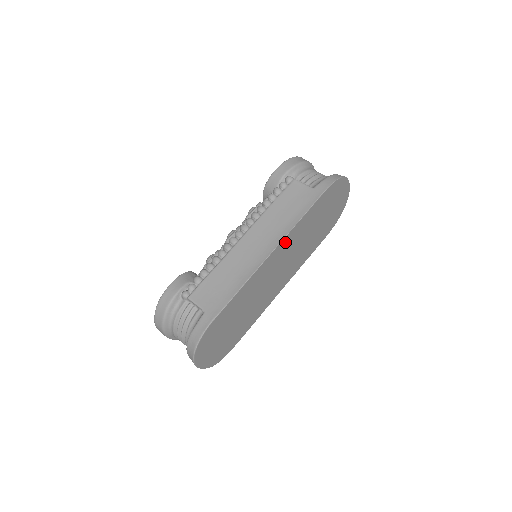
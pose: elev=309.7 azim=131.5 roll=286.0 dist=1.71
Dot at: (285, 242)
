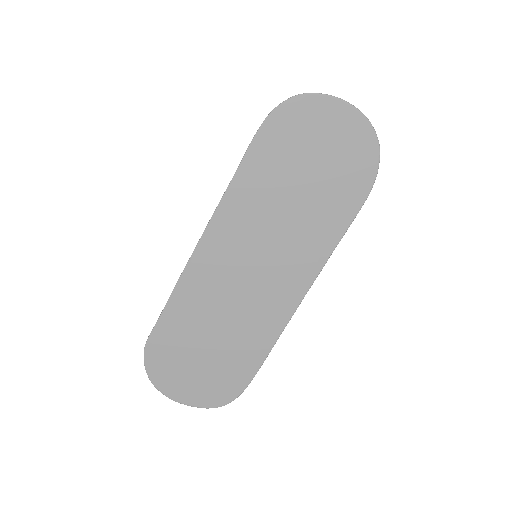
Dot at: (221, 224)
